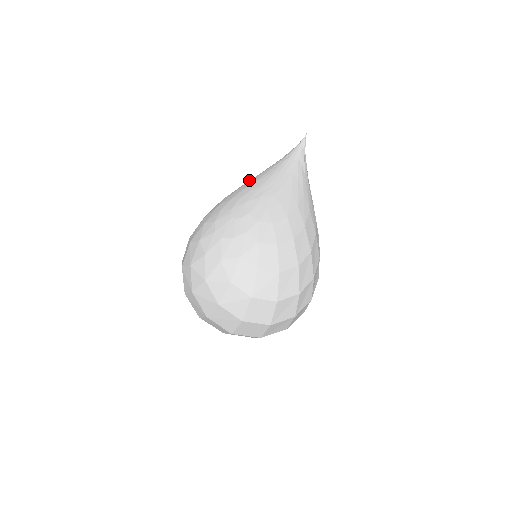
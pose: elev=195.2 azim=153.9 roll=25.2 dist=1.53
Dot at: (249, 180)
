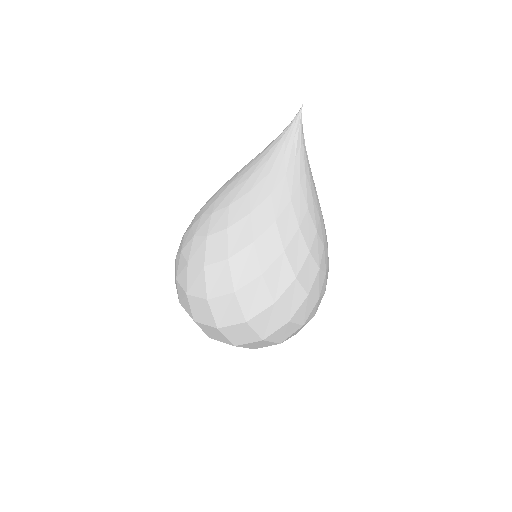
Dot at: occluded
